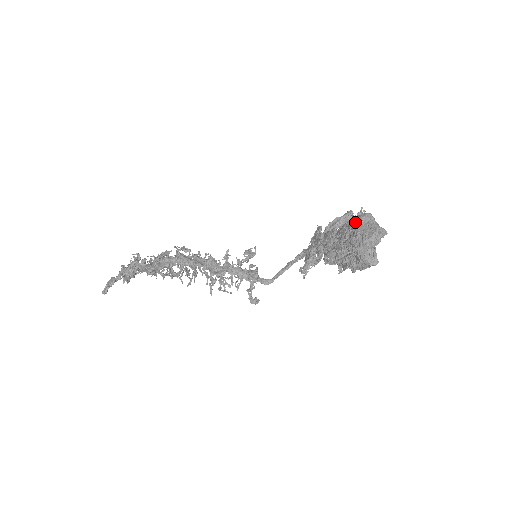
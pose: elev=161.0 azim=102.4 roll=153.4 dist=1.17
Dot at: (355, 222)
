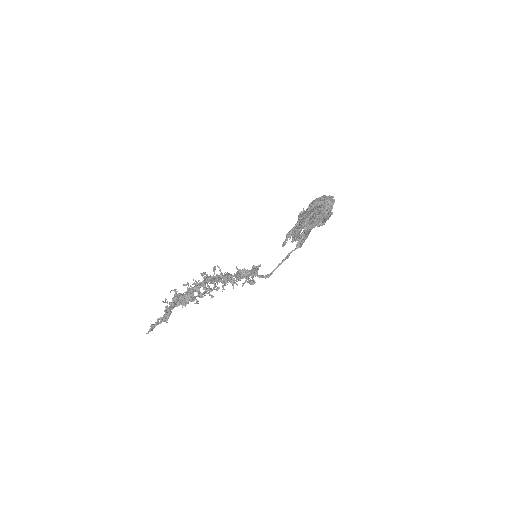
Dot at: occluded
